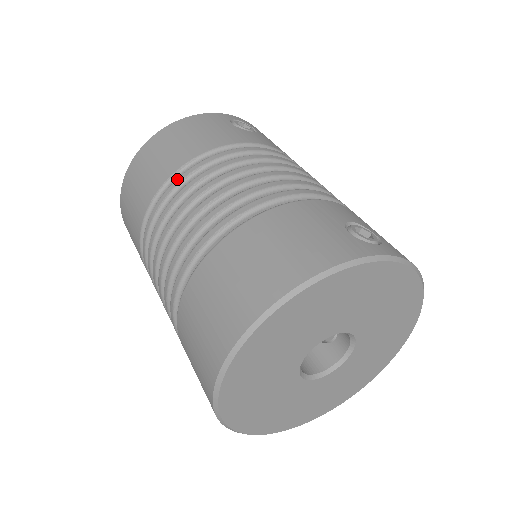
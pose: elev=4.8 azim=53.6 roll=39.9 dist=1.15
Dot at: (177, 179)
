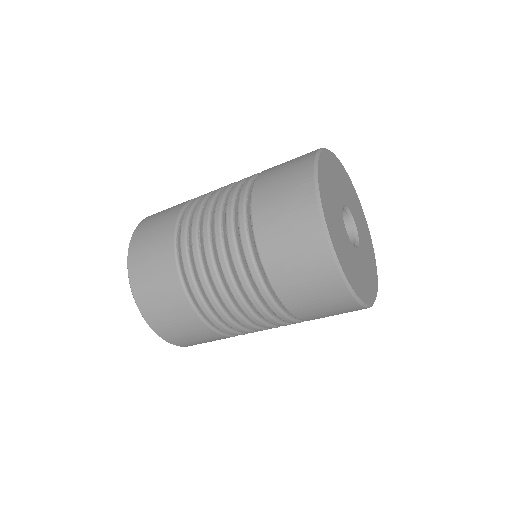
Dot at: occluded
